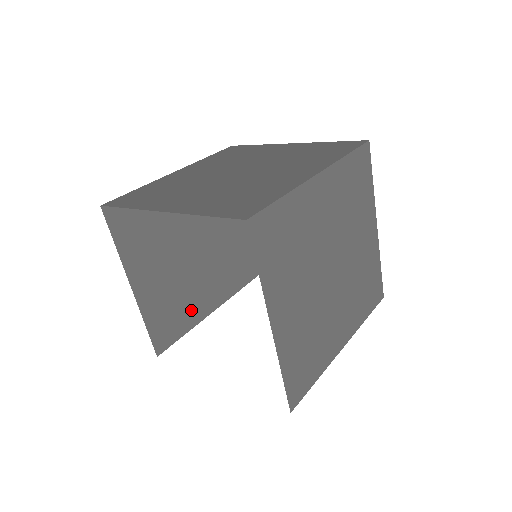
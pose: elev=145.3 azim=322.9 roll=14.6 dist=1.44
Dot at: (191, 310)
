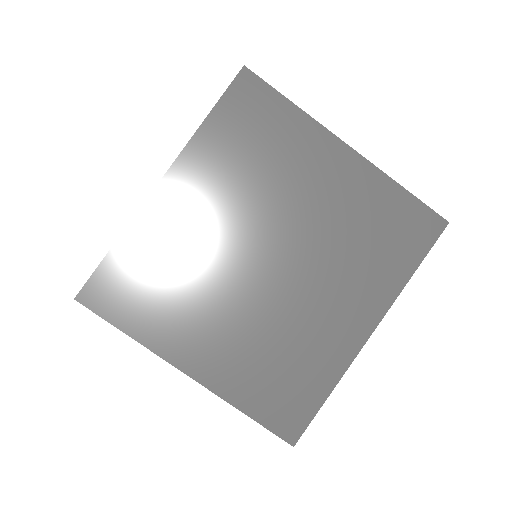
Dot at: occluded
